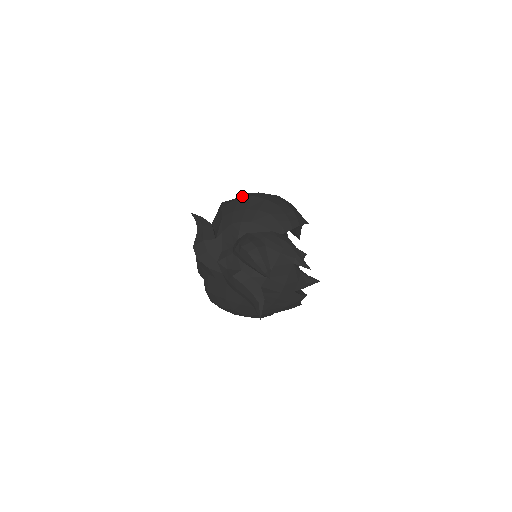
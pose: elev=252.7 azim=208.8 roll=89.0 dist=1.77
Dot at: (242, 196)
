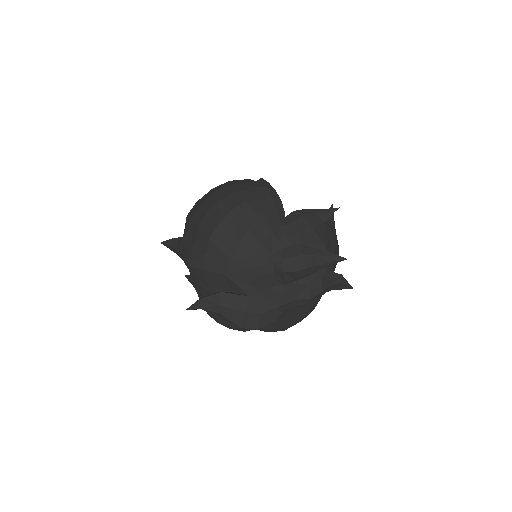
Dot at: (209, 237)
